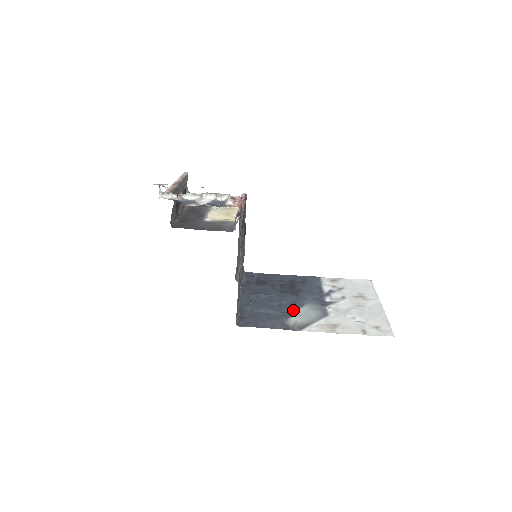
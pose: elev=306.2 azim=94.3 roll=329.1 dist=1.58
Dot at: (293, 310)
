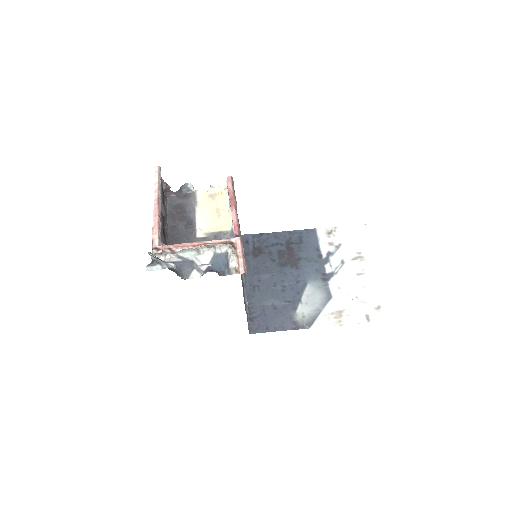
Dot at: (298, 296)
